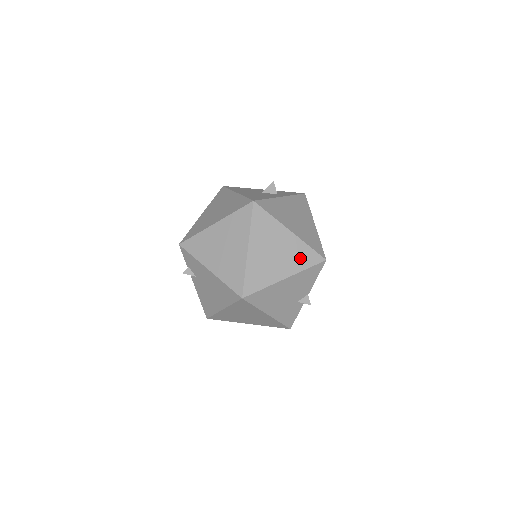
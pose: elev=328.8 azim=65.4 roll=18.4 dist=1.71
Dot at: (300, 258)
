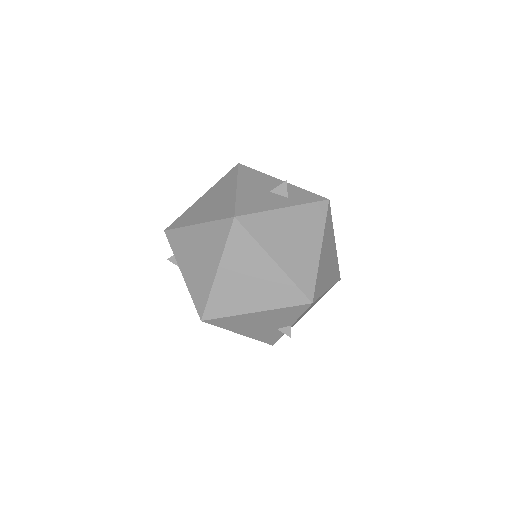
Dot at: (279, 294)
